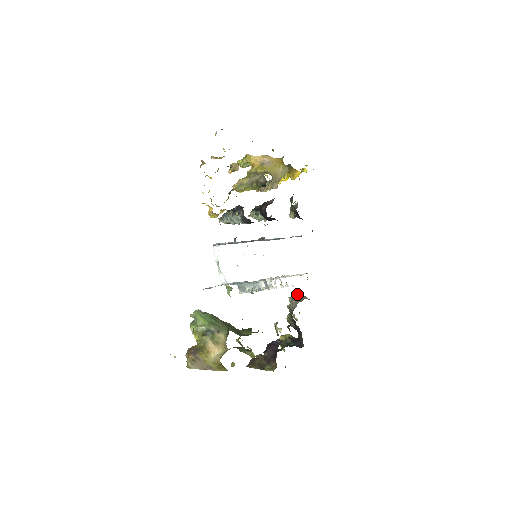
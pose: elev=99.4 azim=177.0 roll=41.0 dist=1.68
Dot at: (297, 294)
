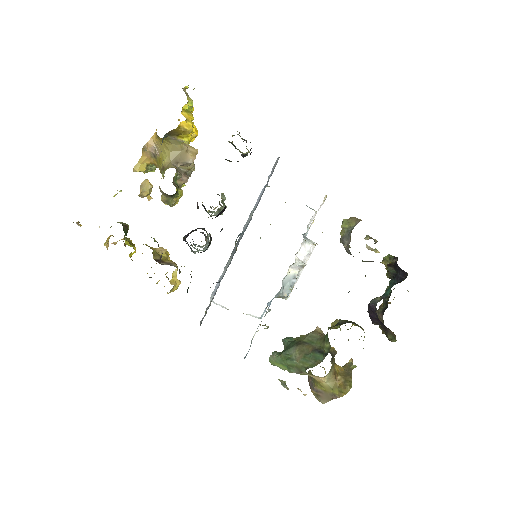
Dot at: (342, 227)
